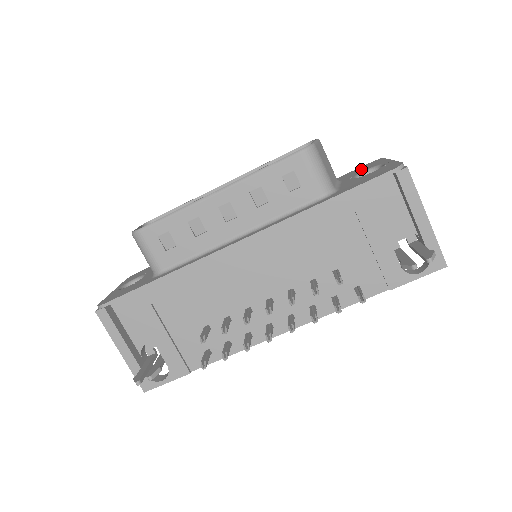
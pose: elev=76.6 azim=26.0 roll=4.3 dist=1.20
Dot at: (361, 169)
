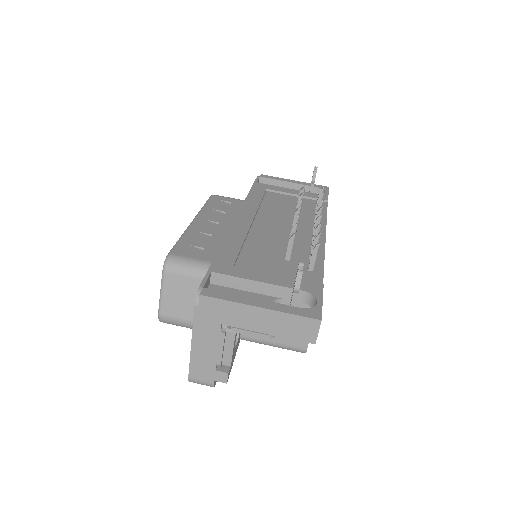
Dot at: occluded
